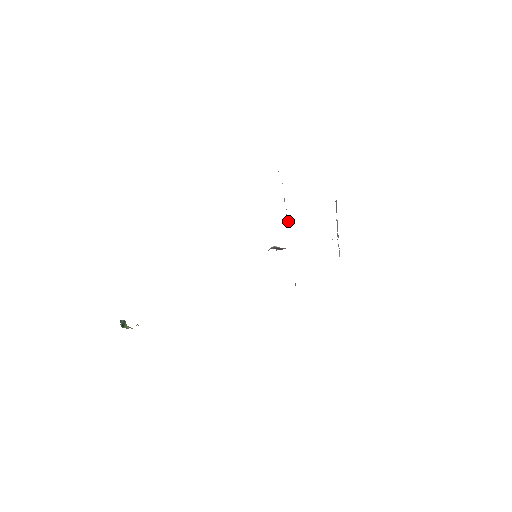
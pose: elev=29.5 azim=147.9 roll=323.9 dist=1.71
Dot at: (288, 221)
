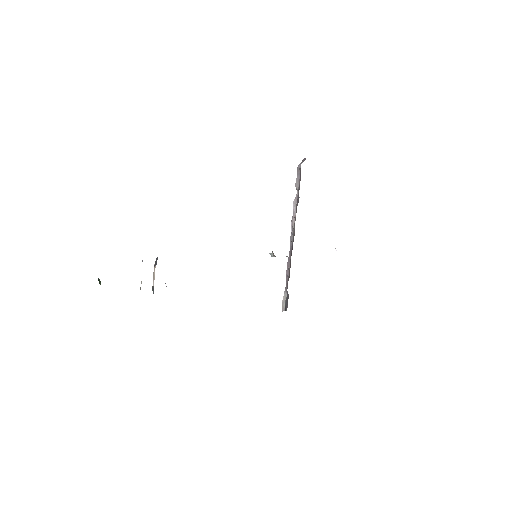
Dot at: (291, 226)
